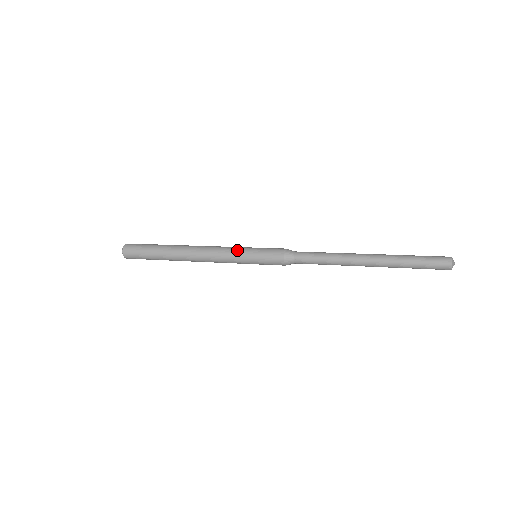
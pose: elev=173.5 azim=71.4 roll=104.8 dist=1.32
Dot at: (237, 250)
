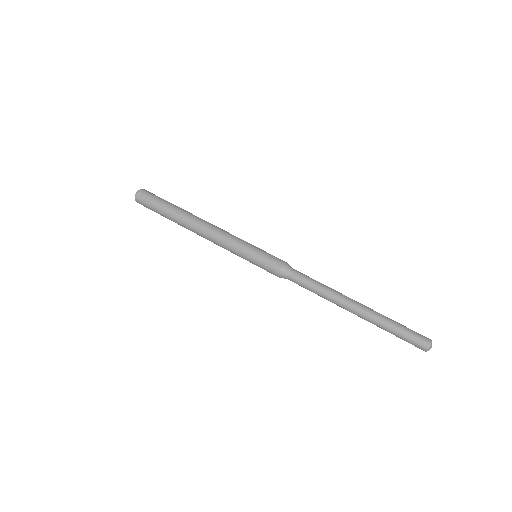
Dot at: (239, 246)
